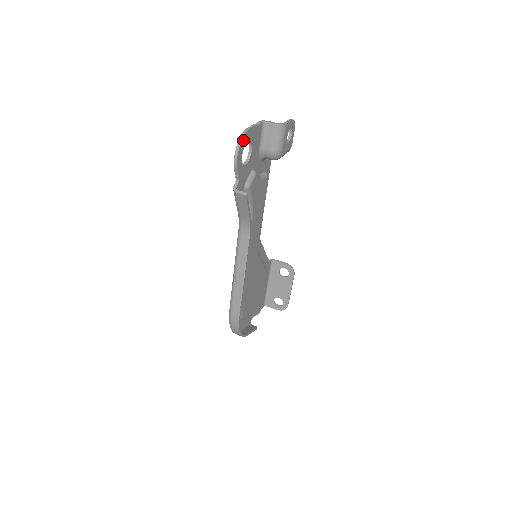
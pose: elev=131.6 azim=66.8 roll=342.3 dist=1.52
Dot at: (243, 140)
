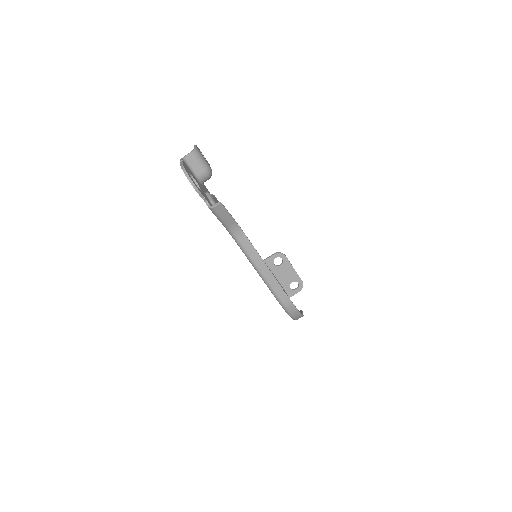
Dot at: (187, 172)
